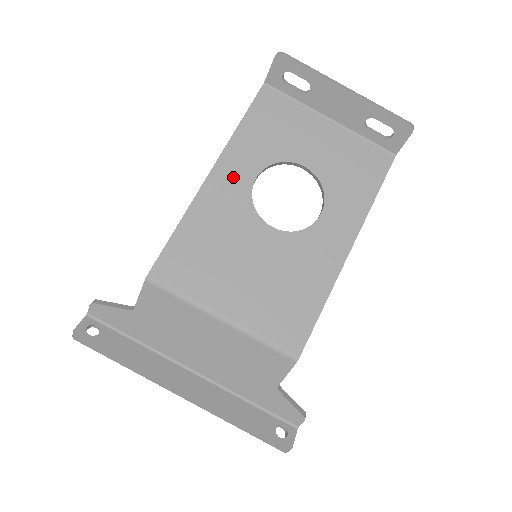
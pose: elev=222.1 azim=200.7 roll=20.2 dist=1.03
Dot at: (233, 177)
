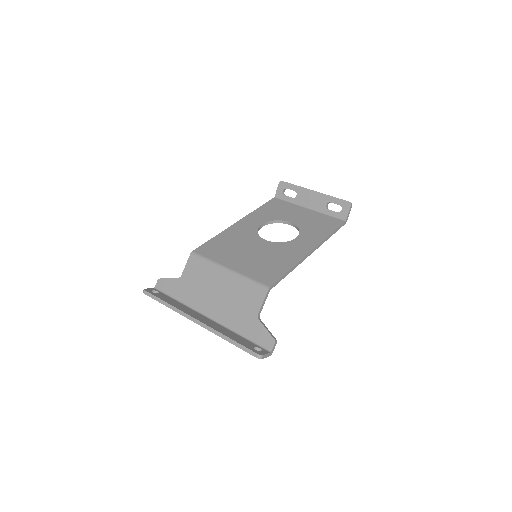
Dot at: (249, 224)
